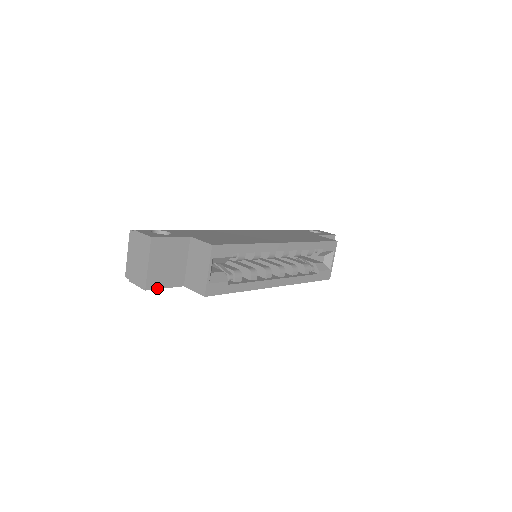
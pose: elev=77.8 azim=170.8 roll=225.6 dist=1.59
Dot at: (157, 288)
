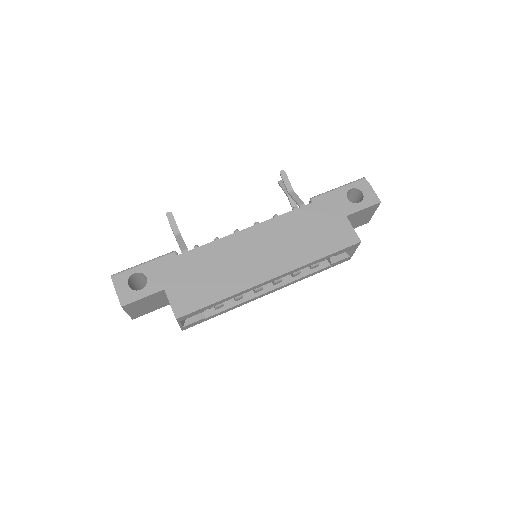
Dot at: (144, 314)
